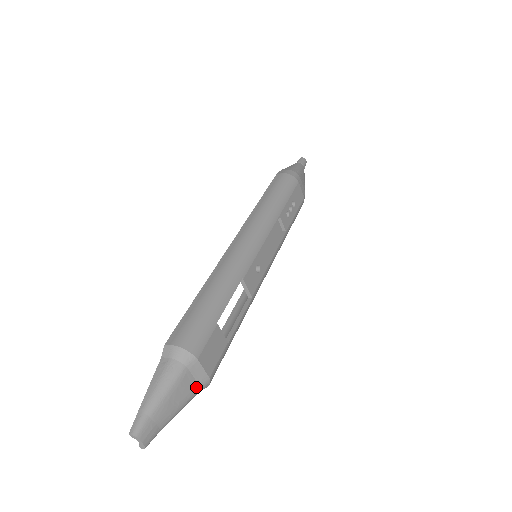
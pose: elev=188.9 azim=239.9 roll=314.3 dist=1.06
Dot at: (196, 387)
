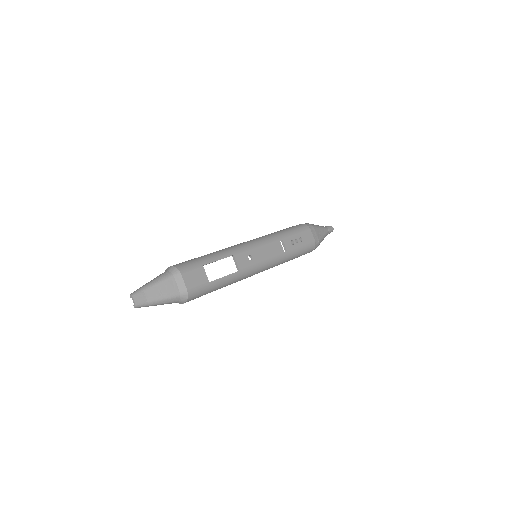
Dot at: (177, 291)
